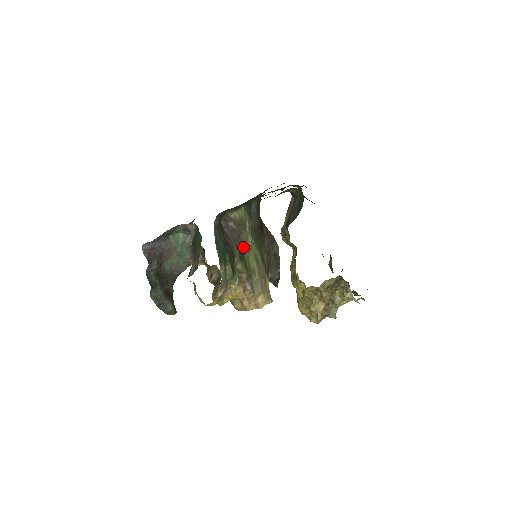
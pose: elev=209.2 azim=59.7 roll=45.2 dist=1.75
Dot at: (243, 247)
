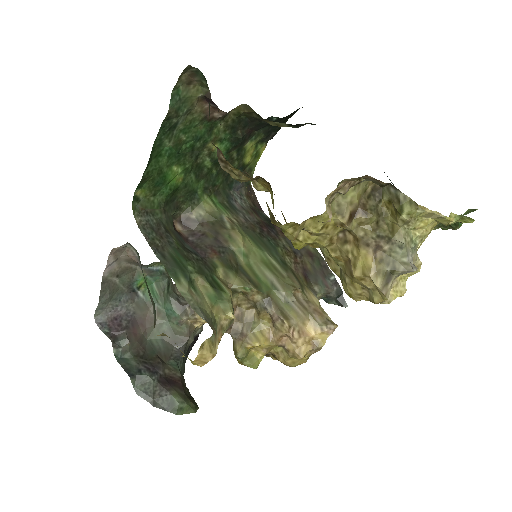
Dot at: (230, 252)
